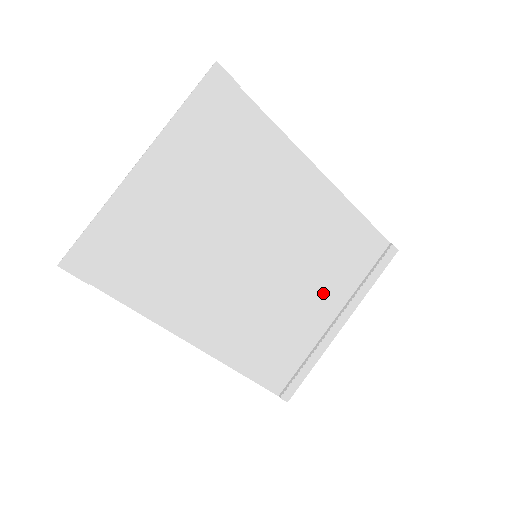
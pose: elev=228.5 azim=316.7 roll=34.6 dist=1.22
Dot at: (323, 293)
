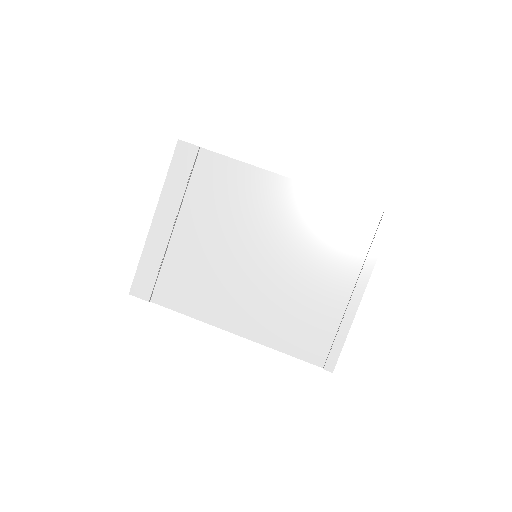
Dot at: (330, 271)
